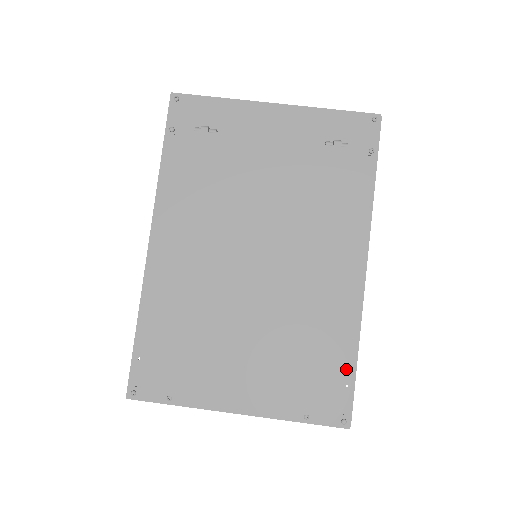
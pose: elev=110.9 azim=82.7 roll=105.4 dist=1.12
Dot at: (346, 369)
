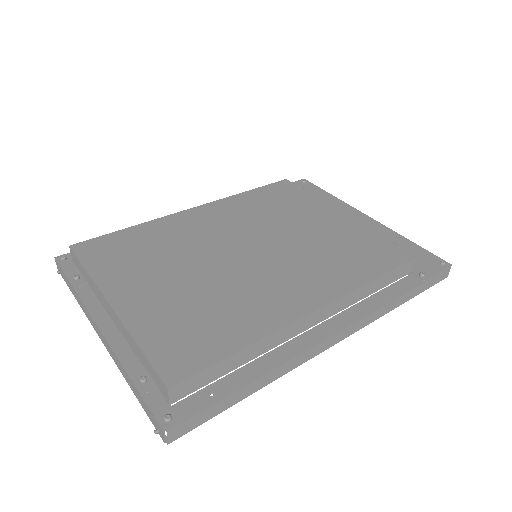
Dot at: (229, 381)
